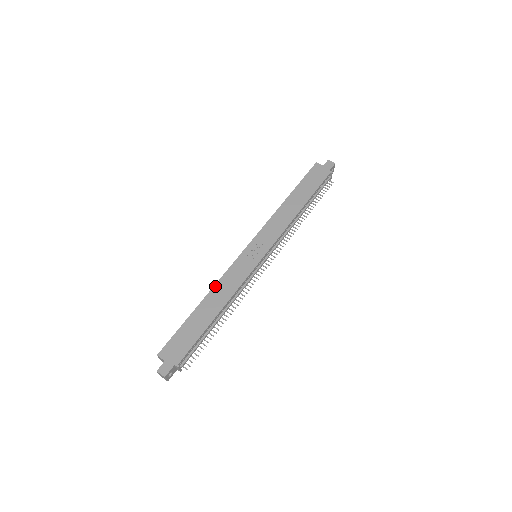
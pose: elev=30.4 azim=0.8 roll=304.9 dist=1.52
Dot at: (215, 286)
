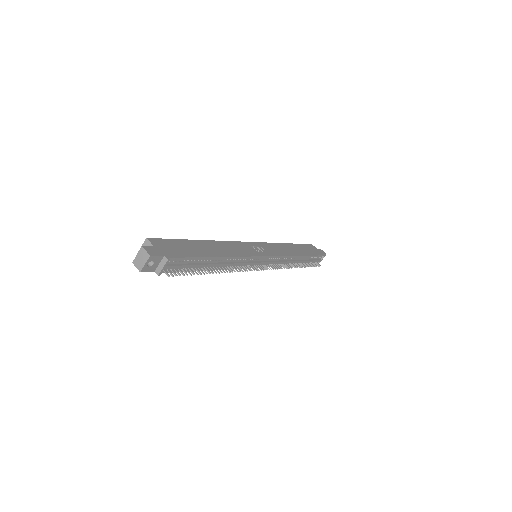
Dot at: (220, 241)
